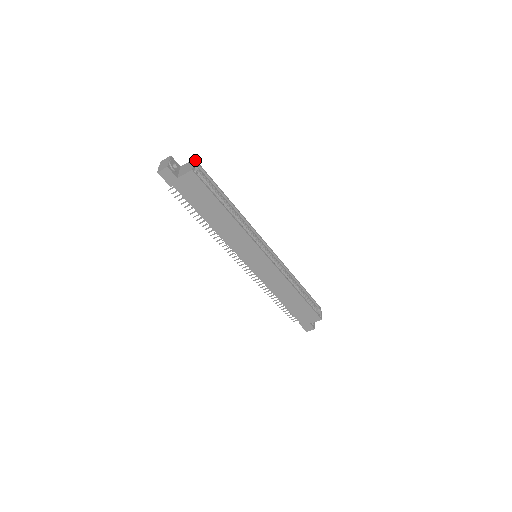
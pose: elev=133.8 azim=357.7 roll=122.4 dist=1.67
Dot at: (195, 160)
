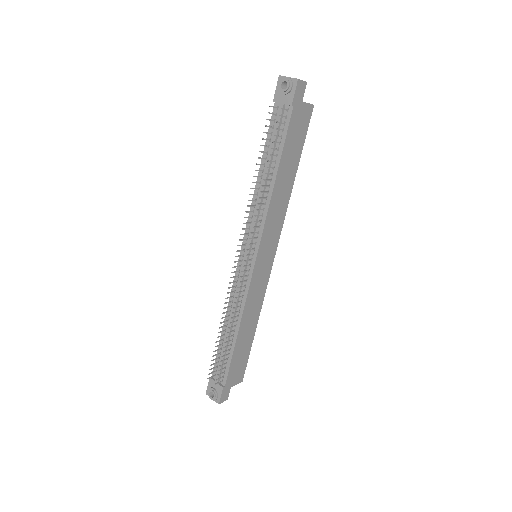
Dot at: occluded
